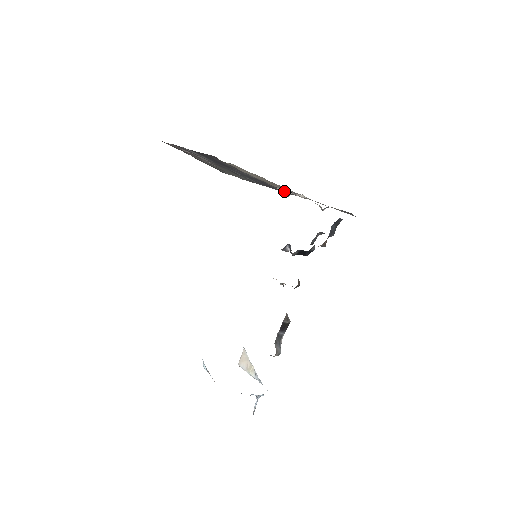
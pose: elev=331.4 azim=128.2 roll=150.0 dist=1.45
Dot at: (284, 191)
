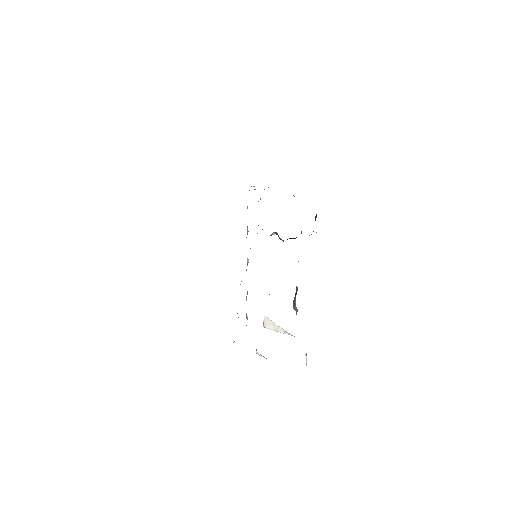
Dot at: occluded
